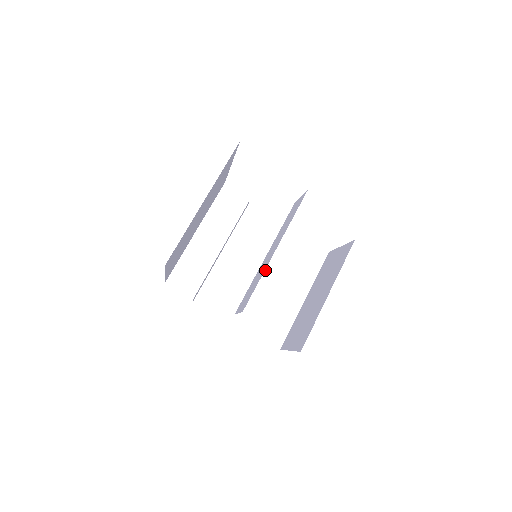
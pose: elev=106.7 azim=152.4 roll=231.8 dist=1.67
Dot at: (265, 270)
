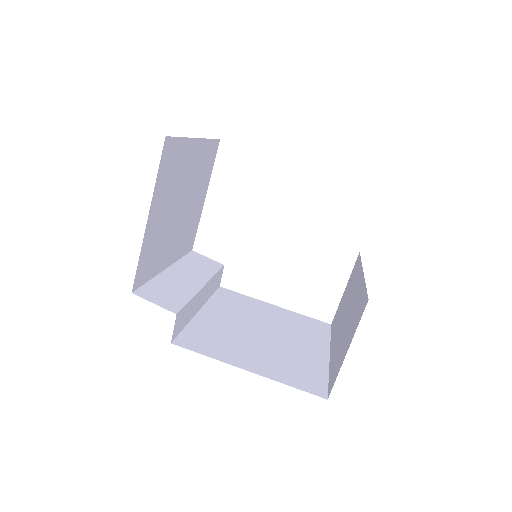
Dot at: (263, 329)
